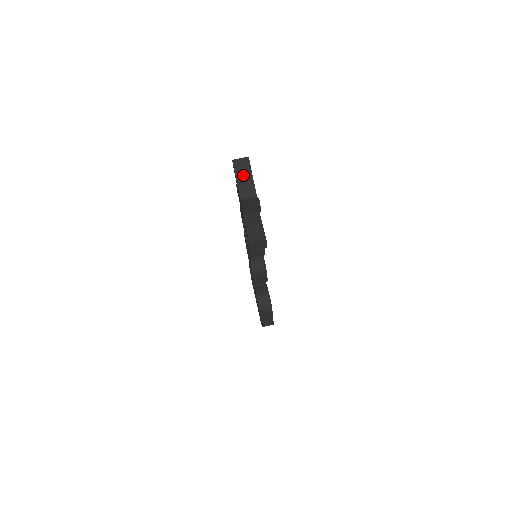
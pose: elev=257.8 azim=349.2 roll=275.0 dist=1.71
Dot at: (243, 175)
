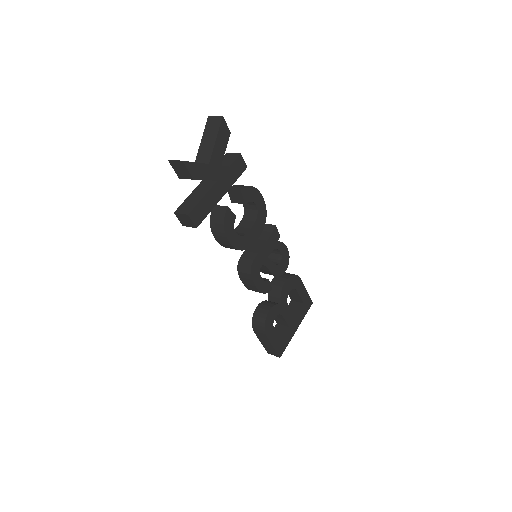
Dot at: (209, 136)
